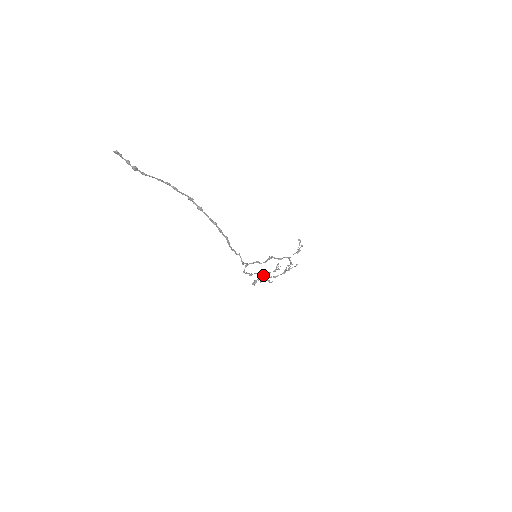
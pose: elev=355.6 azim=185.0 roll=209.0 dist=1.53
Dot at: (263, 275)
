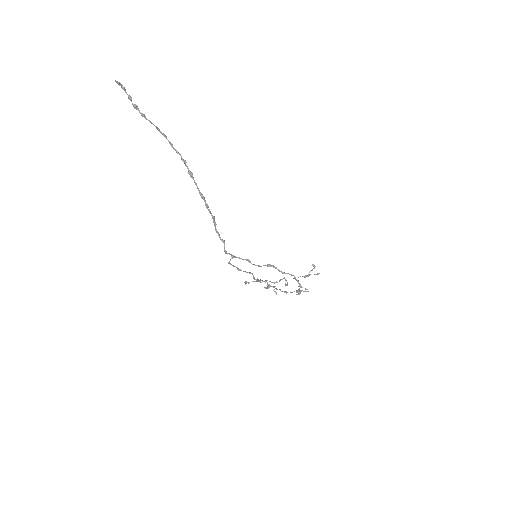
Dot at: (257, 279)
